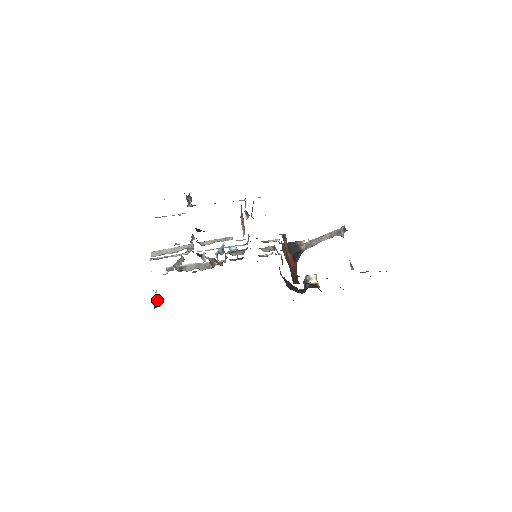
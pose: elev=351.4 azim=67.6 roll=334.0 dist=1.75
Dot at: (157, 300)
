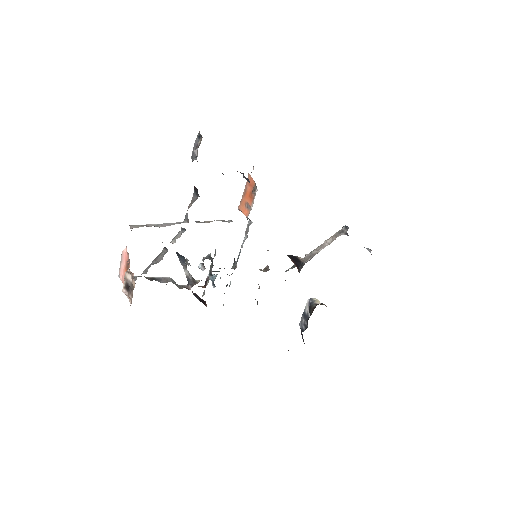
Dot at: (128, 292)
